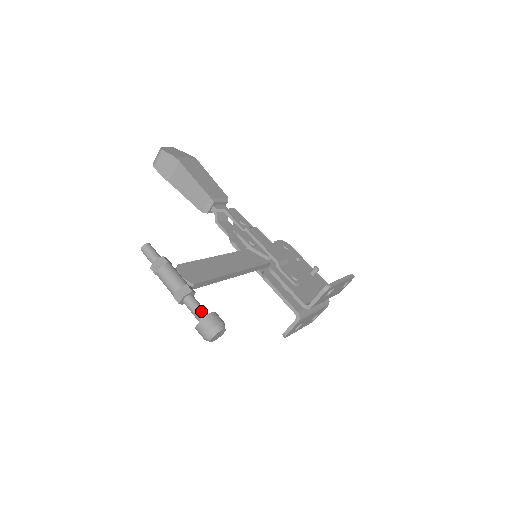
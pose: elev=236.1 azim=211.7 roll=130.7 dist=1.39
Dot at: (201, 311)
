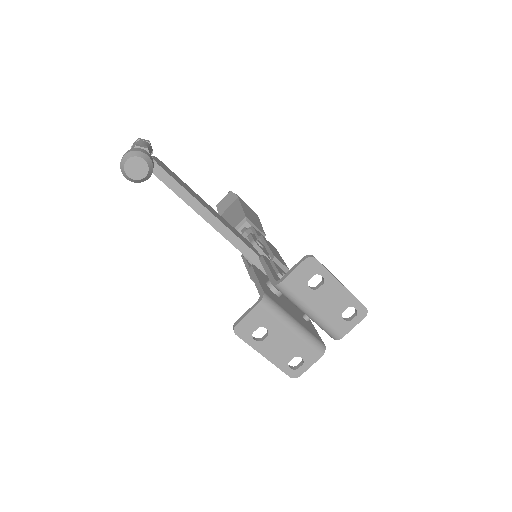
Dot at: occluded
